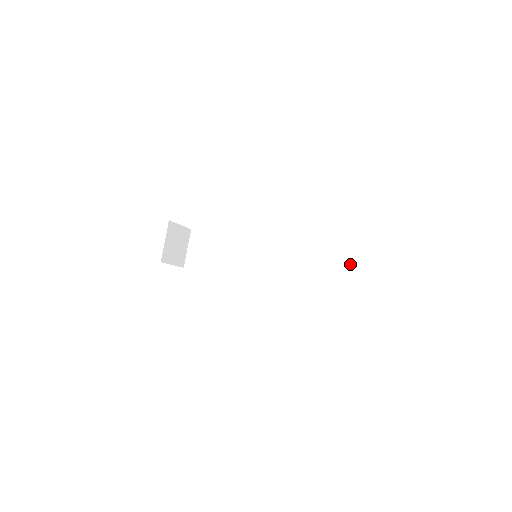
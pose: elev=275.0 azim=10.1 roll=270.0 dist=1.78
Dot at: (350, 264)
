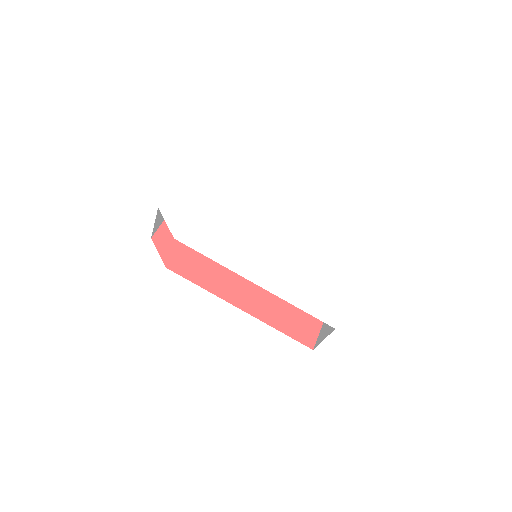
Dot at: occluded
